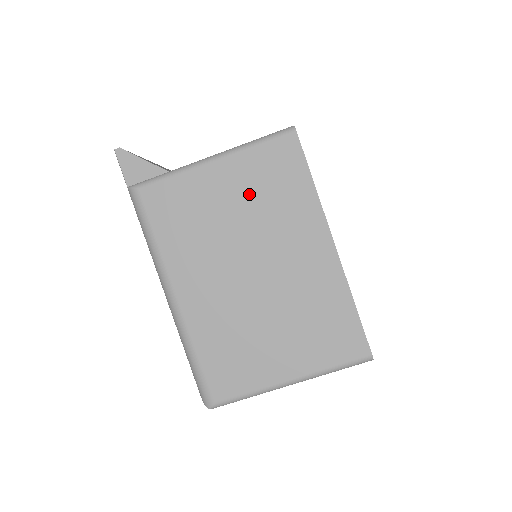
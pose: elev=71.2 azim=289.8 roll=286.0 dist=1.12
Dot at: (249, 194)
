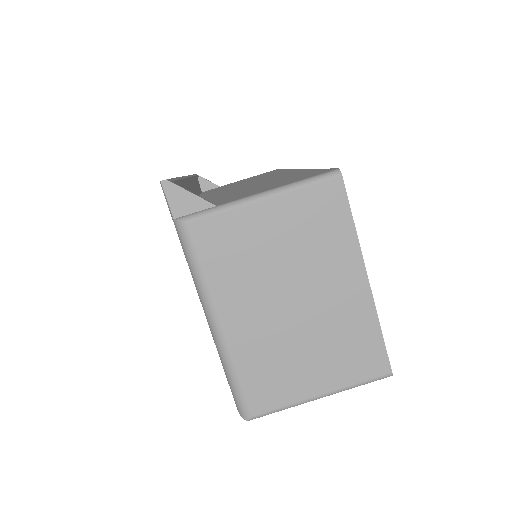
Dot at: (295, 232)
